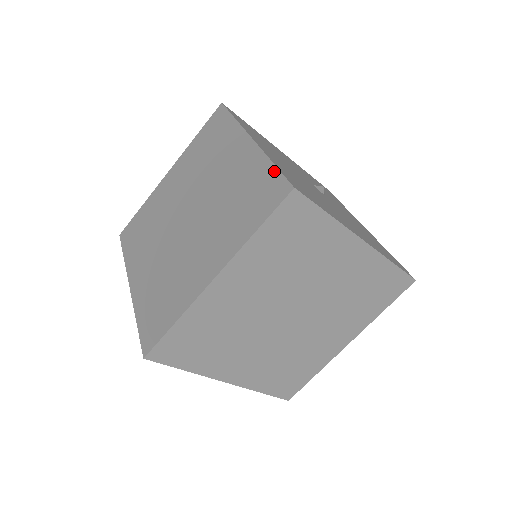
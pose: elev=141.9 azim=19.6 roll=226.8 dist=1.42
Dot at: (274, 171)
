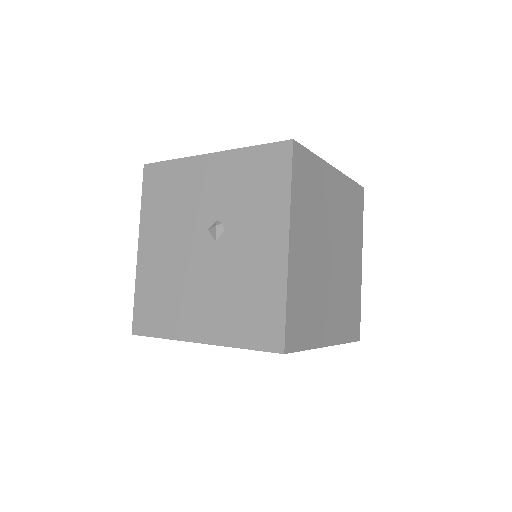
Dot at: occluded
